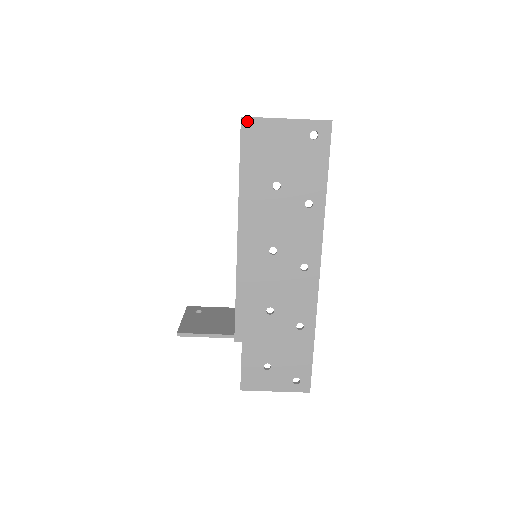
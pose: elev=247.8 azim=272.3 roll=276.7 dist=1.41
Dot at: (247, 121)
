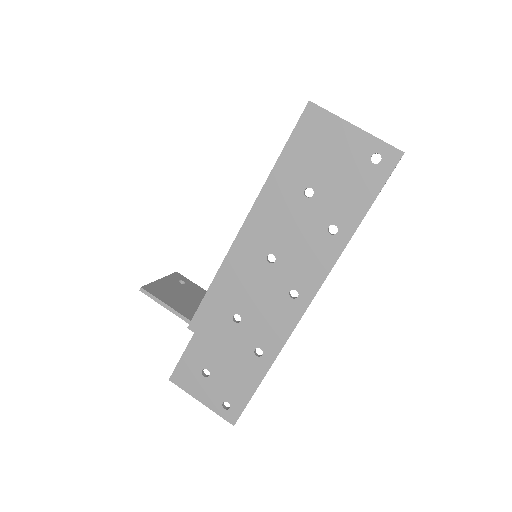
Dot at: (313, 108)
